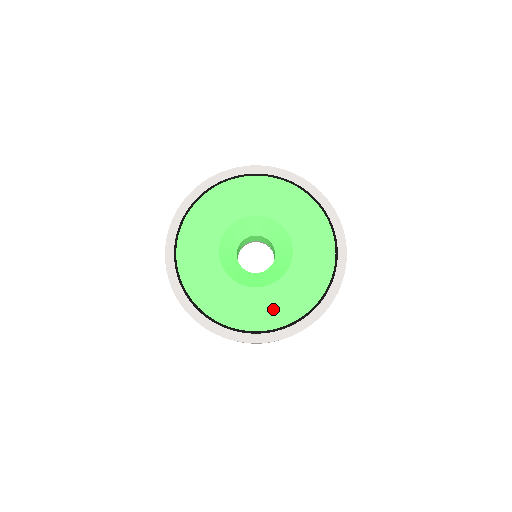
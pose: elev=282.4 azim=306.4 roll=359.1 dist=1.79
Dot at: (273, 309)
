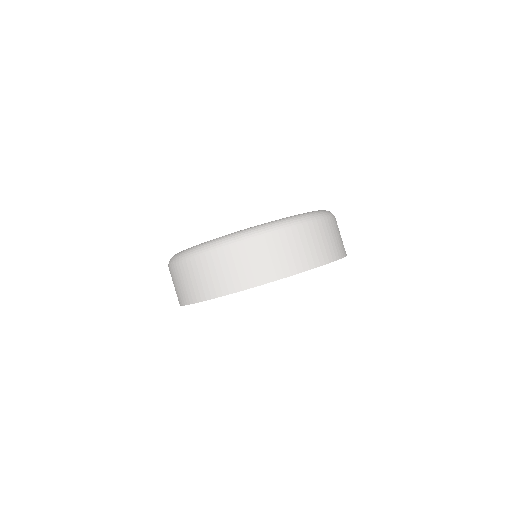
Dot at: occluded
